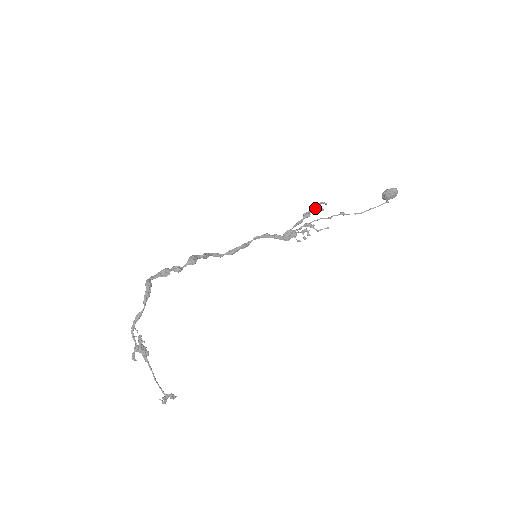
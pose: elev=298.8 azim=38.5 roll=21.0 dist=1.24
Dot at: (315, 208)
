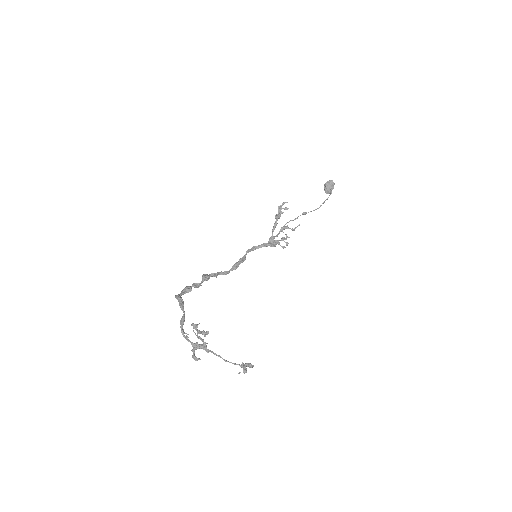
Dot at: occluded
